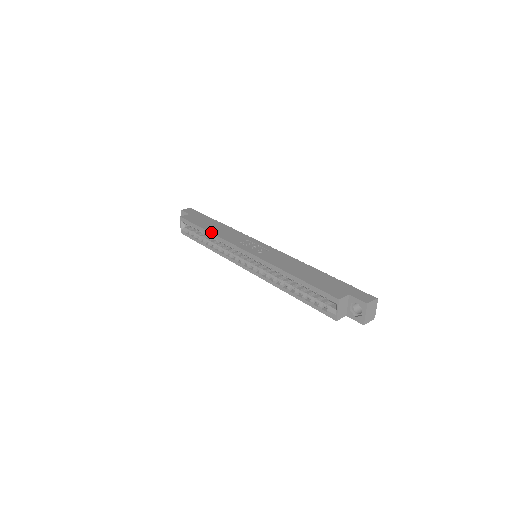
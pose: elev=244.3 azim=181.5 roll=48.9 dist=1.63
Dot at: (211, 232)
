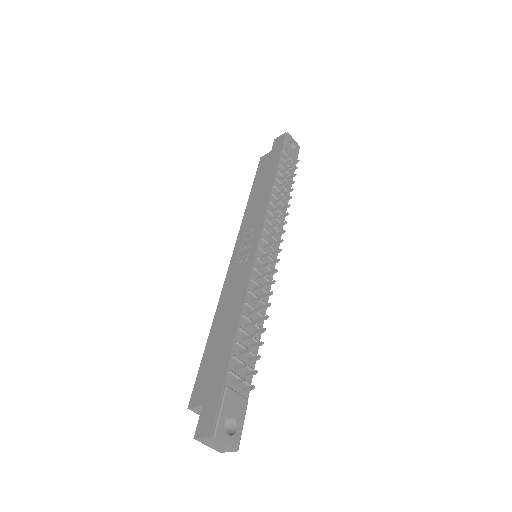
Dot at: (248, 202)
